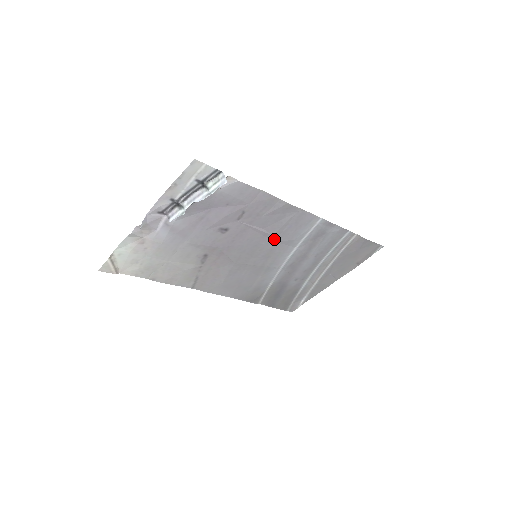
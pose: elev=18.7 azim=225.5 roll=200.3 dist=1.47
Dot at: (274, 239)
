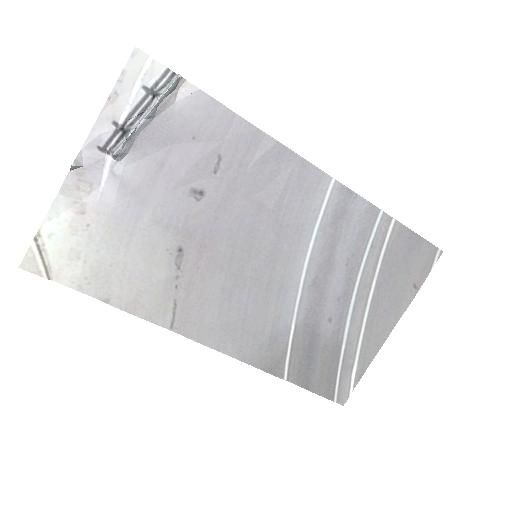
Dot at: (275, 220)
